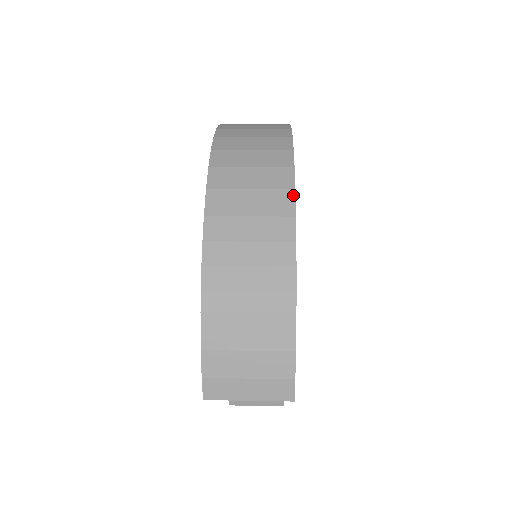
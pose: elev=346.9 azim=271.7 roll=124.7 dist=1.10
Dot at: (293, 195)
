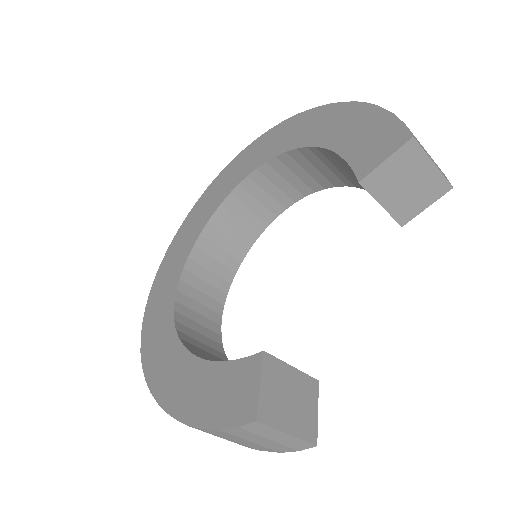
Dot at: occluded
